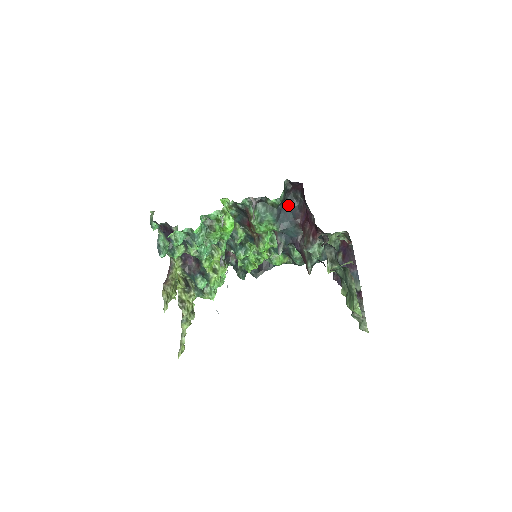
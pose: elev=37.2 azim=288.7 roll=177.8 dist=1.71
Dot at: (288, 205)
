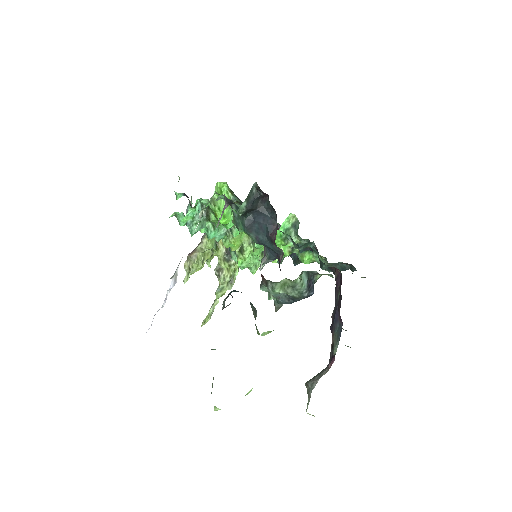
Dot at: (263, 214)
